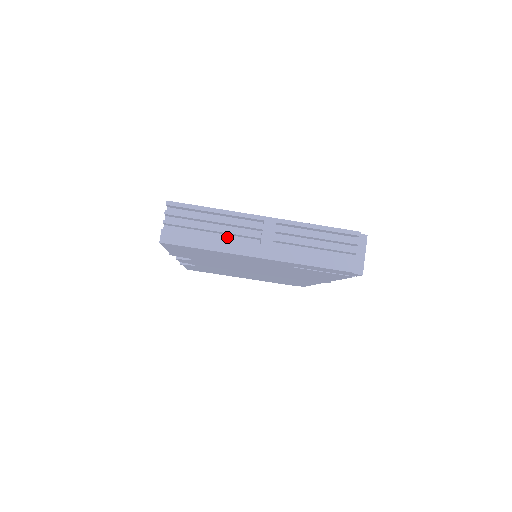
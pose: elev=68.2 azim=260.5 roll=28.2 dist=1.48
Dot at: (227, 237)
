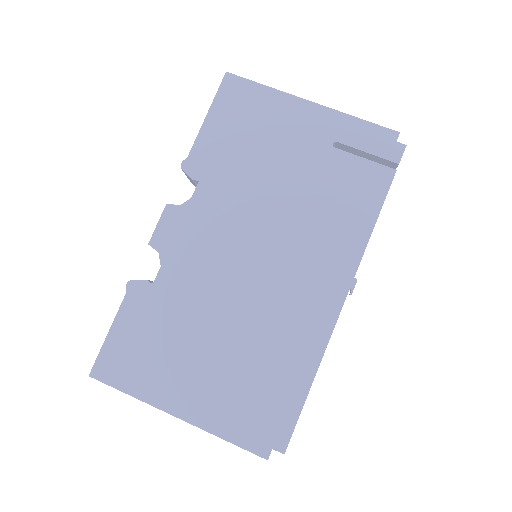
Dot at: occluded
